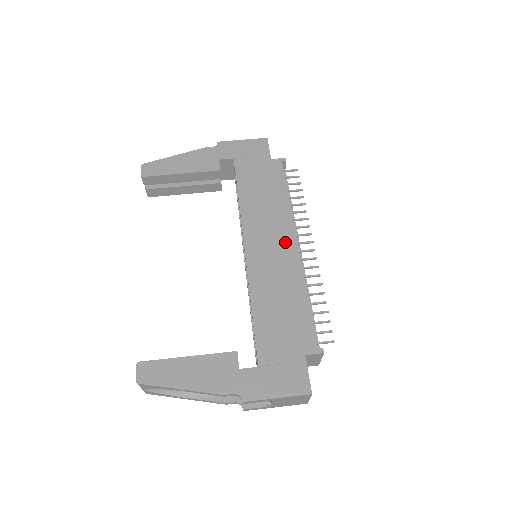
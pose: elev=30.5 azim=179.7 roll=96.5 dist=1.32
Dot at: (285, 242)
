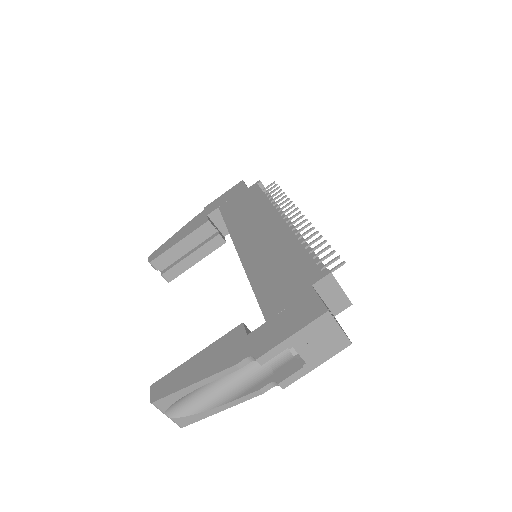
Dot at: (271, 224)
